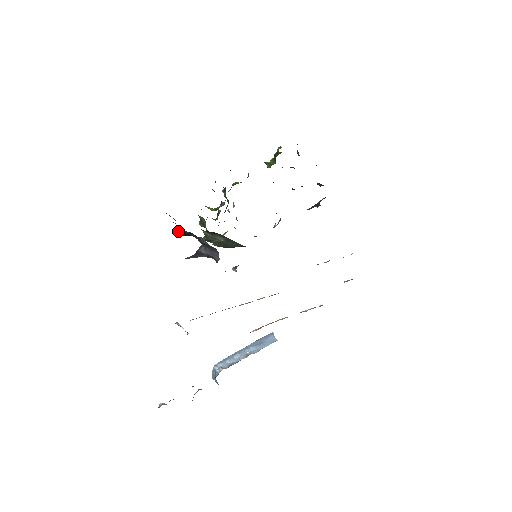
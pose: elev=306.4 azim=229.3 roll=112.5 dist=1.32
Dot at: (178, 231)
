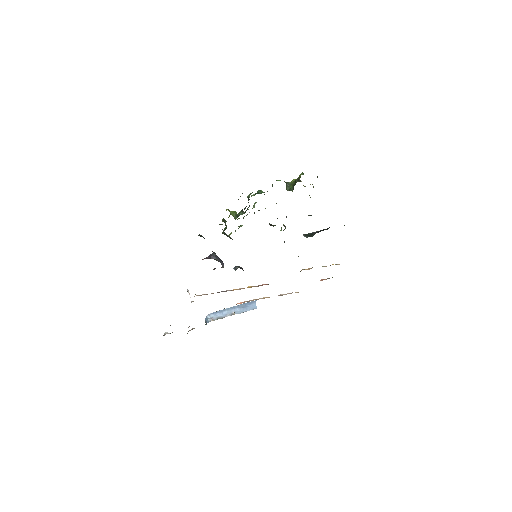
Dot at: (202, 236)
